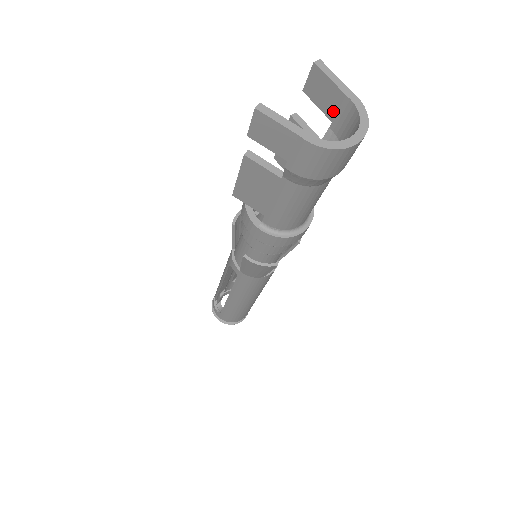
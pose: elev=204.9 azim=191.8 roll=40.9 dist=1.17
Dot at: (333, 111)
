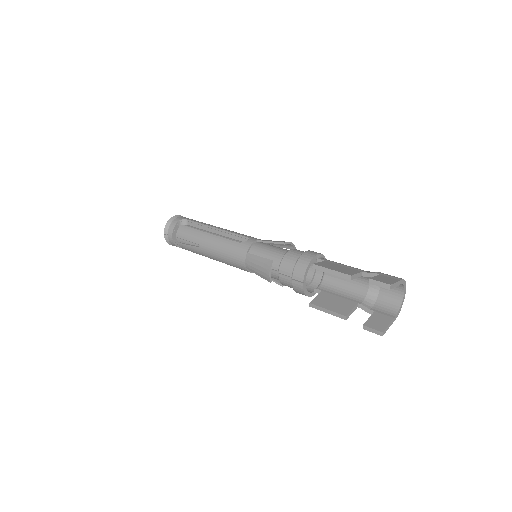
Dot at: occluded
